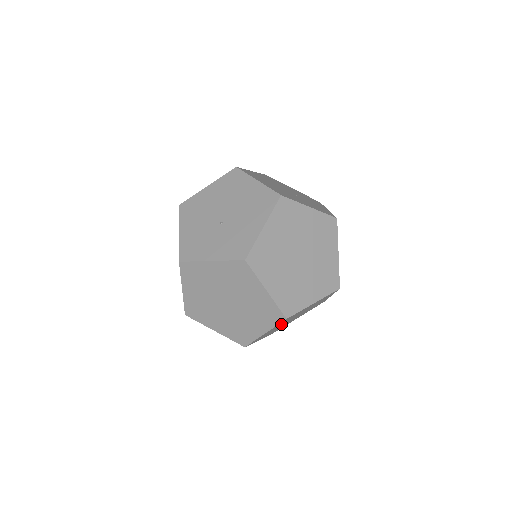
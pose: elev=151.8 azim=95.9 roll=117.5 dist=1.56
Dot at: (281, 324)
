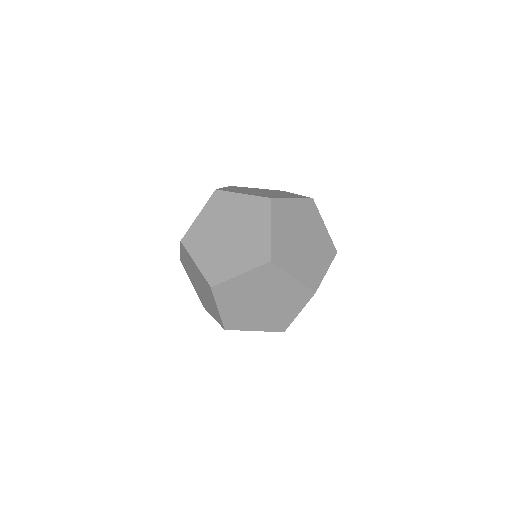
Dot at: (238, 303)
